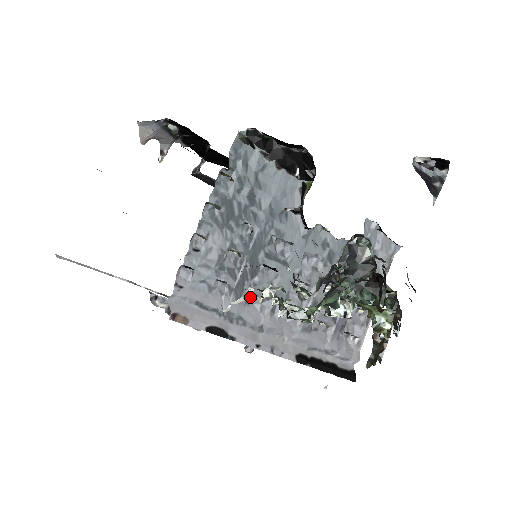
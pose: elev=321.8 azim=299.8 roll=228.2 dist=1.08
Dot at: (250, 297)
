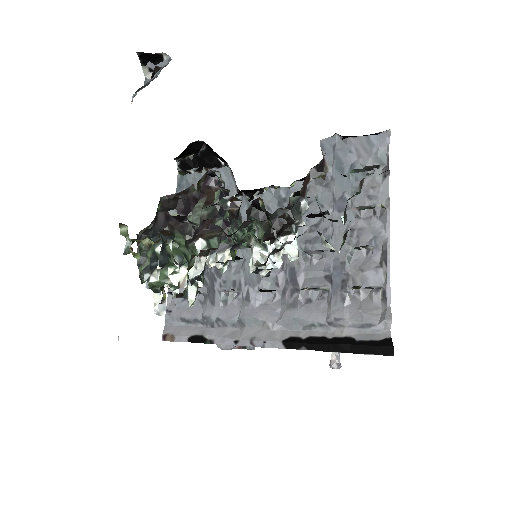
Dot at: (225, 296)
